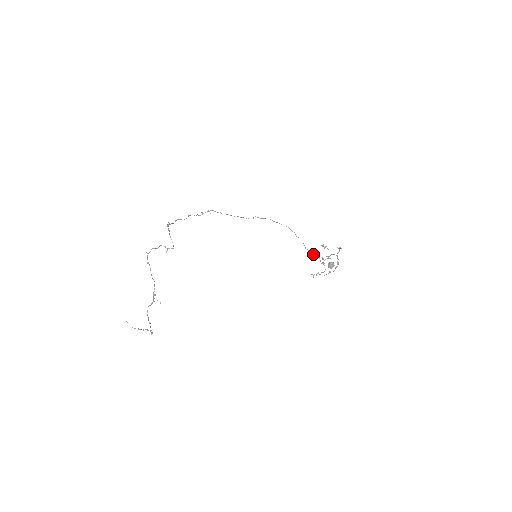
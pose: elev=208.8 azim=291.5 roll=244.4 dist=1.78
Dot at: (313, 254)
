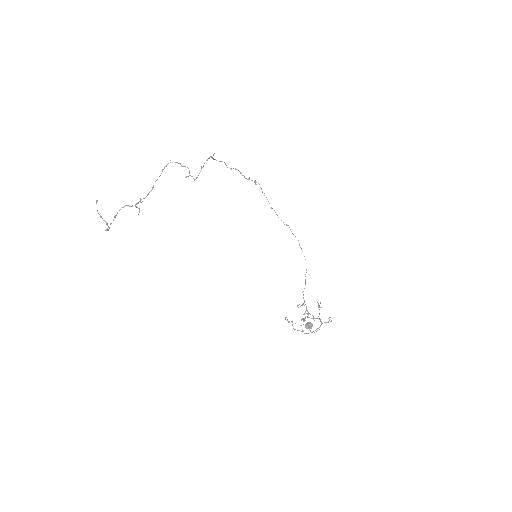
Dot at: occluded
